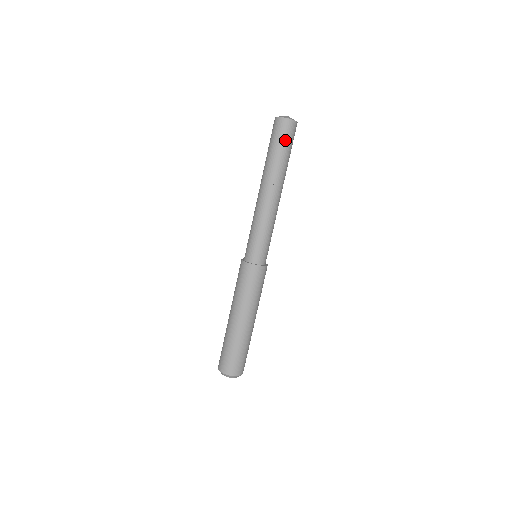
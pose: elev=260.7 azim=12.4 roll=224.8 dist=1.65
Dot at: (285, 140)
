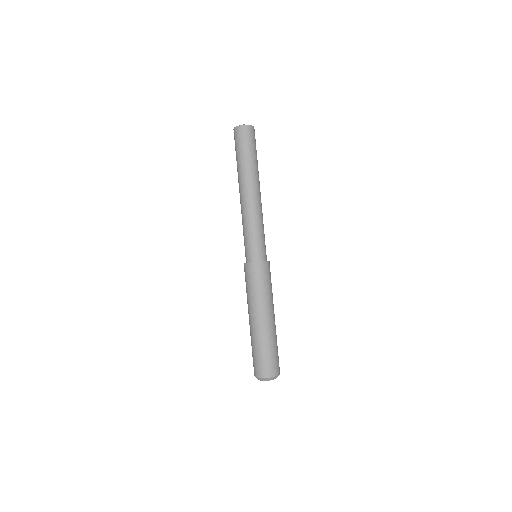
Dot at: (245, 144)
